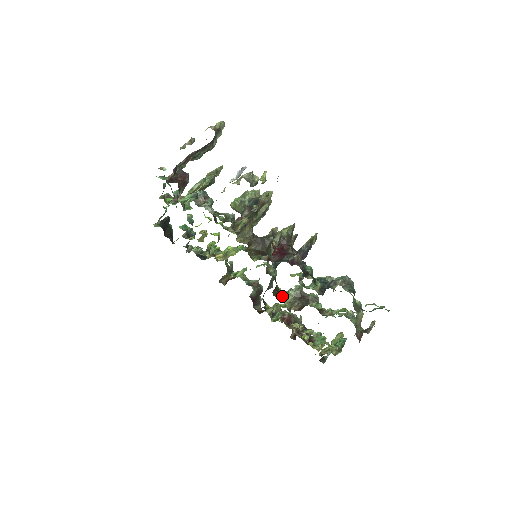
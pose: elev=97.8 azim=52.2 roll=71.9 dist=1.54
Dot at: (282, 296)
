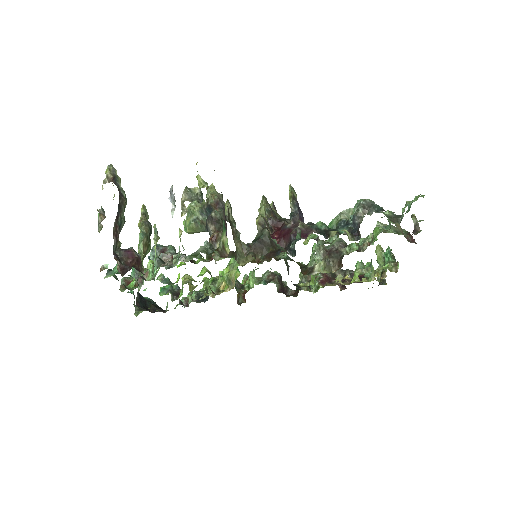
Dot at: (314, 269)
